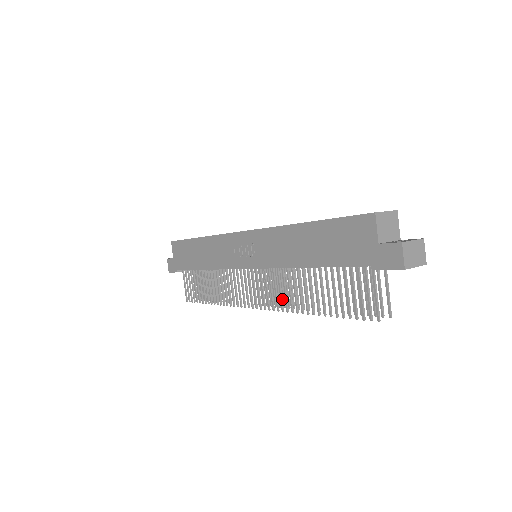
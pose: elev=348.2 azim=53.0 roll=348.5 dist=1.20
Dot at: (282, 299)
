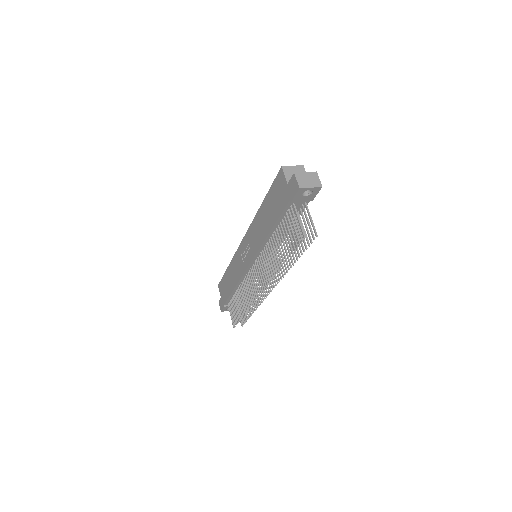
Dot at: (269, 272)
